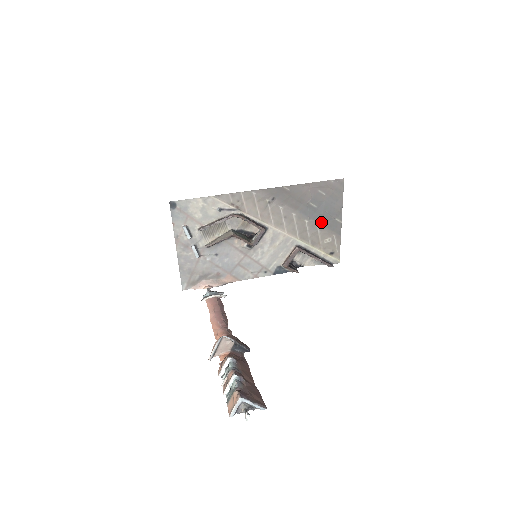
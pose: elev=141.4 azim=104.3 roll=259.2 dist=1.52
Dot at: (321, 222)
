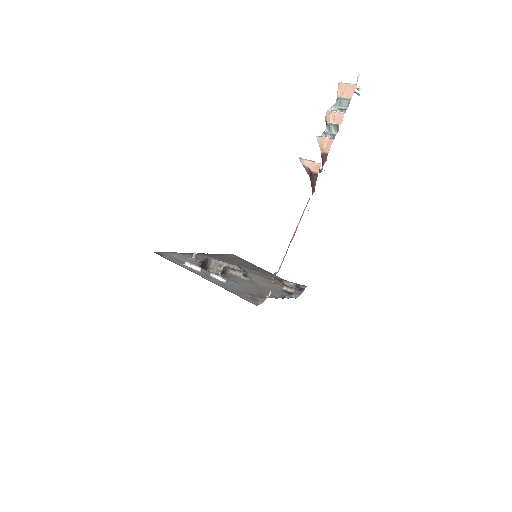
Dot at: (259, 271)
